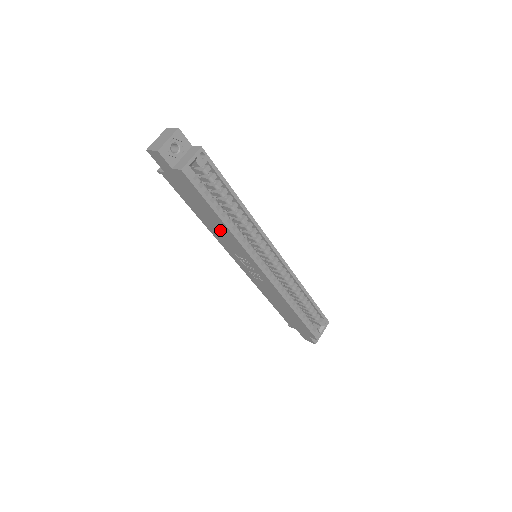
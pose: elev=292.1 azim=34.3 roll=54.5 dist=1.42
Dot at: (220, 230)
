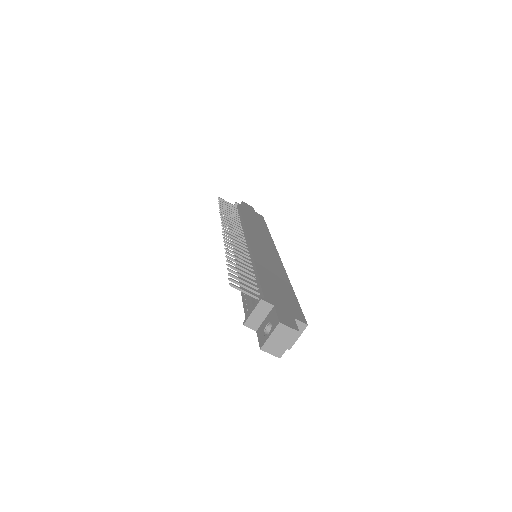
Dot at: occluded
